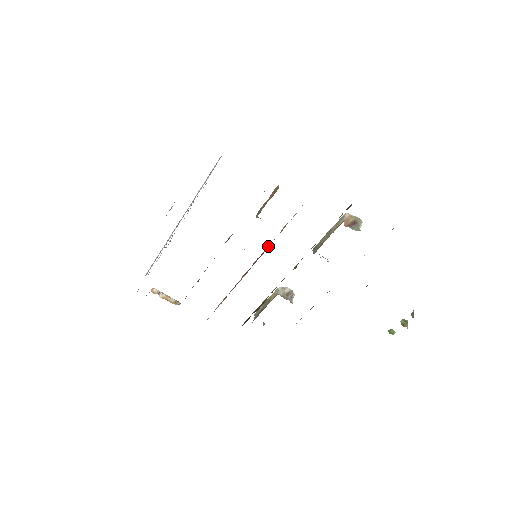
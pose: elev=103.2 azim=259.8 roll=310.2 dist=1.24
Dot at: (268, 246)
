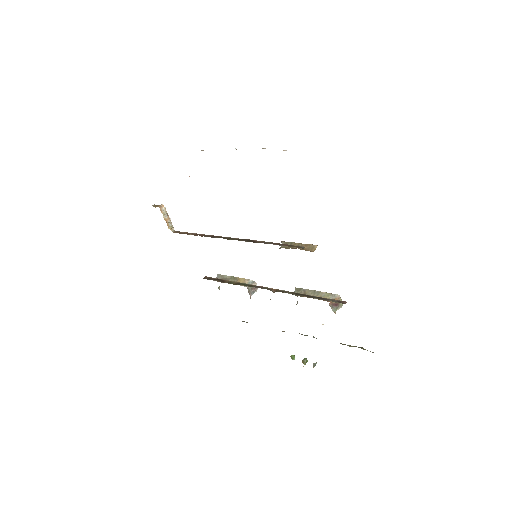
Dot at: occluded
